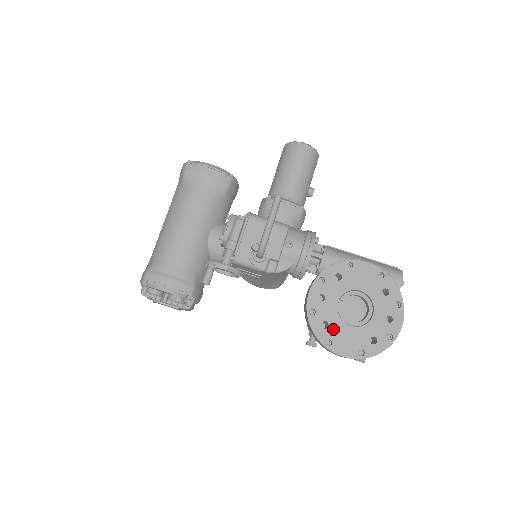
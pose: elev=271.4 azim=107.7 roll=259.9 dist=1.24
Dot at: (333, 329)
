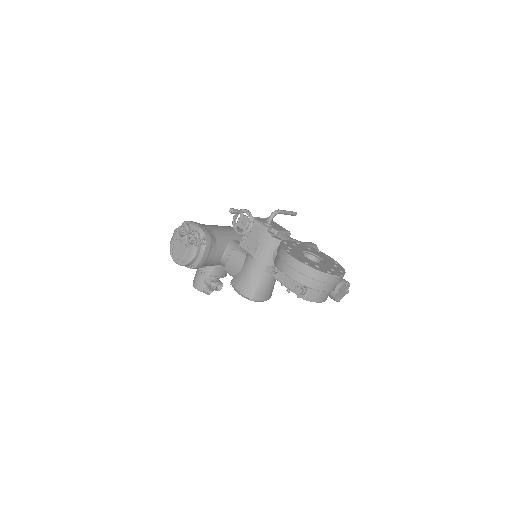
Dot at: (294, 251)
